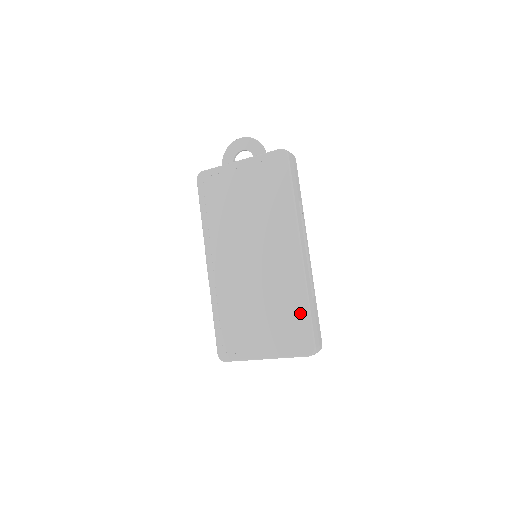
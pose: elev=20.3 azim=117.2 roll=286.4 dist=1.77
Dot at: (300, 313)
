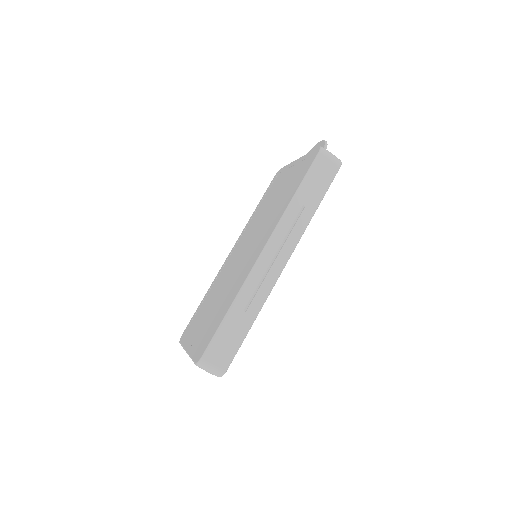
Dot at: (221, 316)
